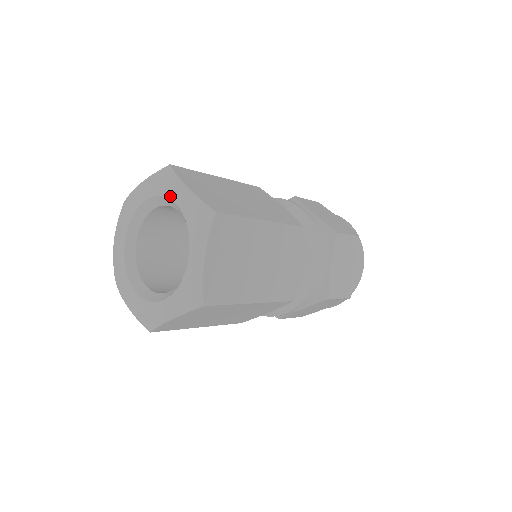
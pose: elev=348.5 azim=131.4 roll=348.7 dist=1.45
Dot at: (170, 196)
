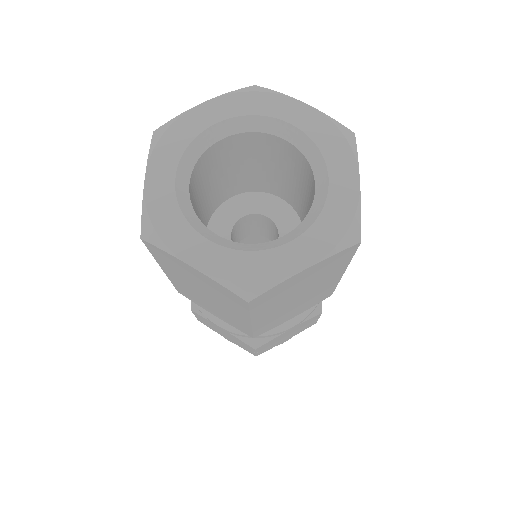
Dot at: (275, 114)
